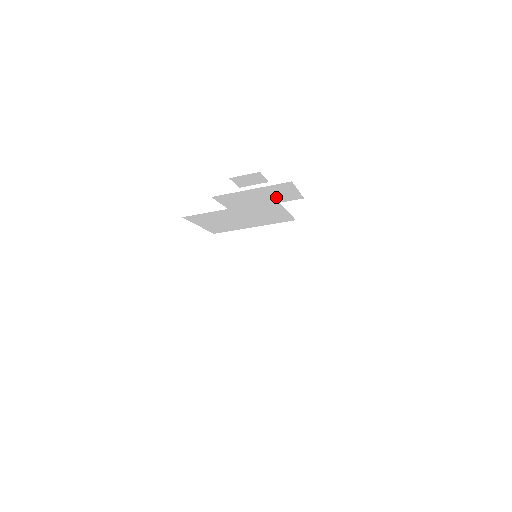
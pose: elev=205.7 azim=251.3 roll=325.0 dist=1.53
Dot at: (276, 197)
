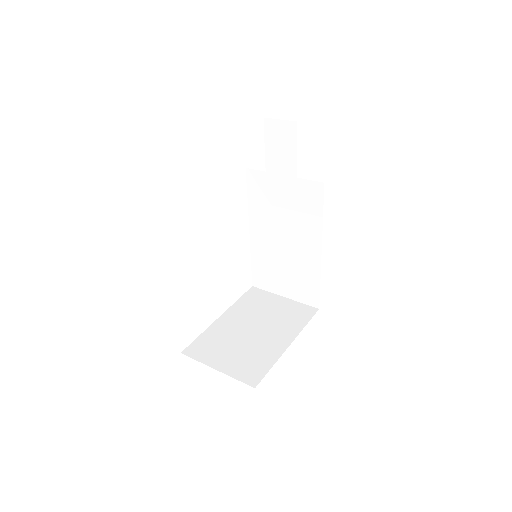
Dot at: occluded
